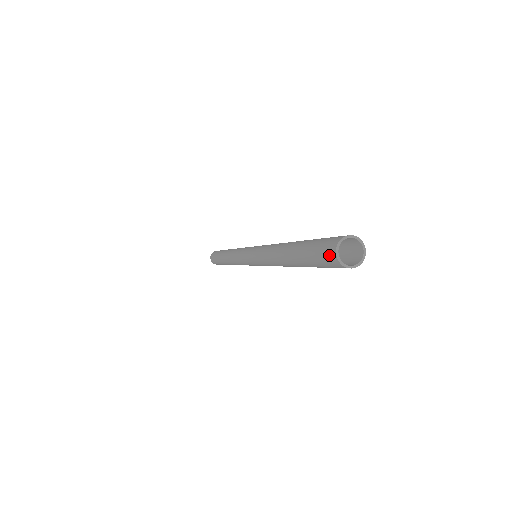
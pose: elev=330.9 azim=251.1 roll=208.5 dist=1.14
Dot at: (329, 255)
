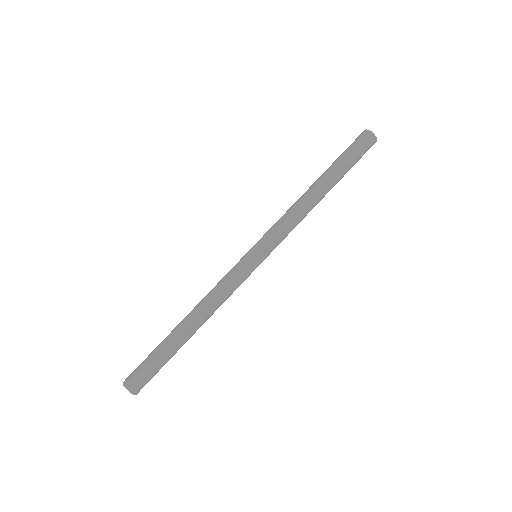
Dot at: (365, 136)
